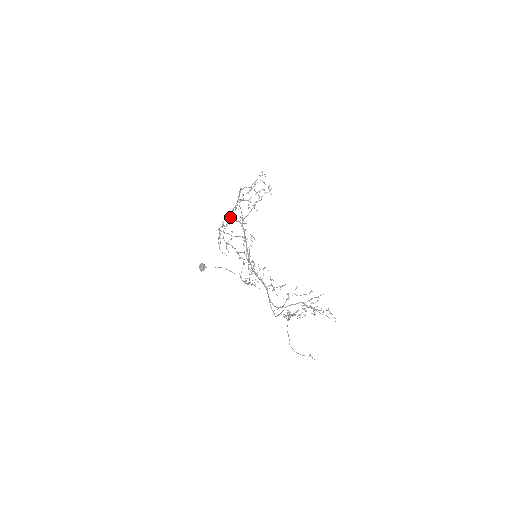
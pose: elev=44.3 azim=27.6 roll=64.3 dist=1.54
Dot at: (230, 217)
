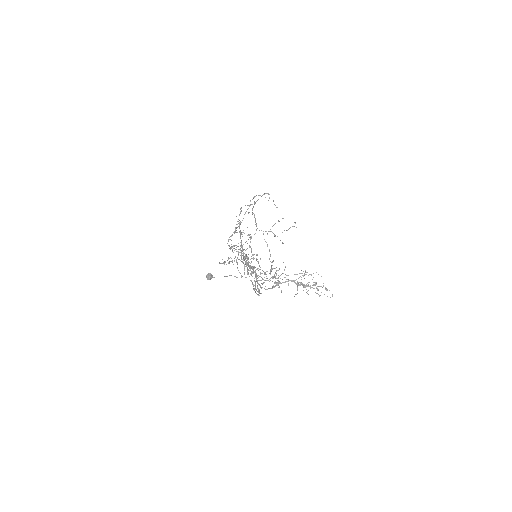
Dot at: occluded
